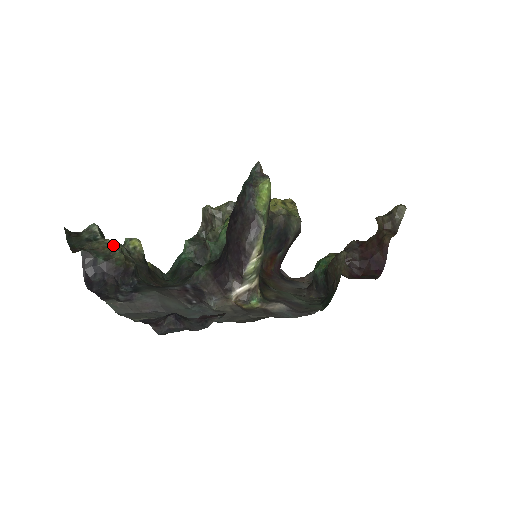
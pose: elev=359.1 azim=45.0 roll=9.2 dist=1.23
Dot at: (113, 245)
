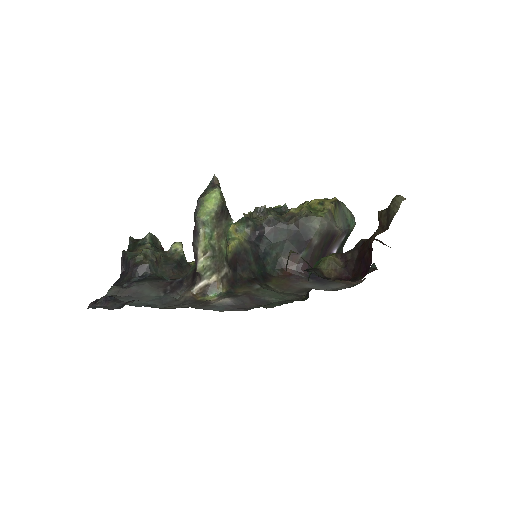
Dot at: (148, 248)
